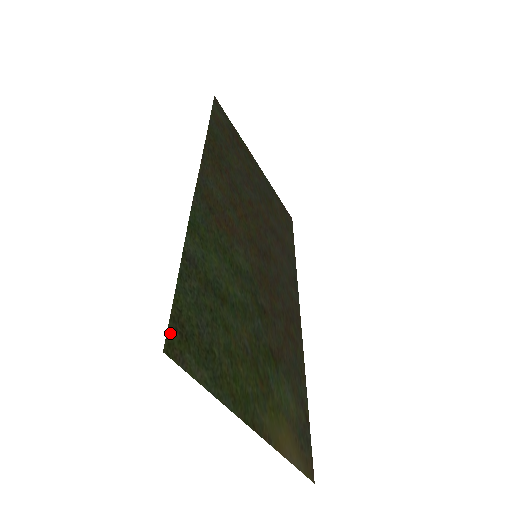
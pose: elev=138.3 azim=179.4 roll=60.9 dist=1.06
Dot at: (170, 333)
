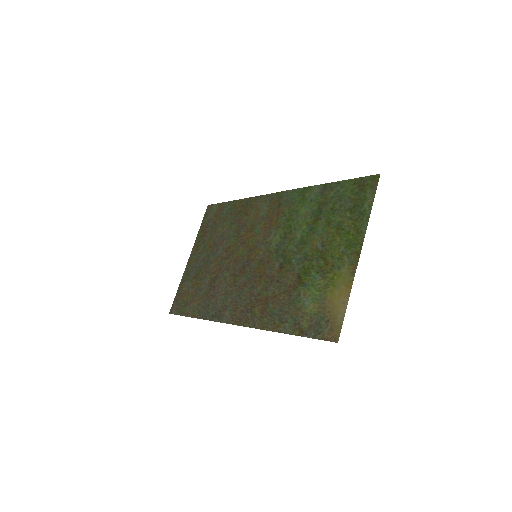
Dot at: (369, 178)
